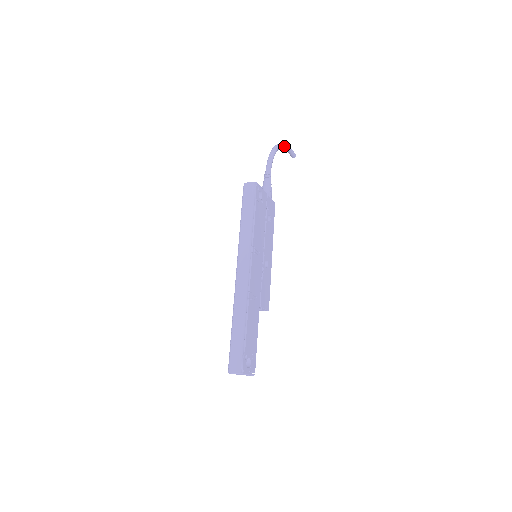
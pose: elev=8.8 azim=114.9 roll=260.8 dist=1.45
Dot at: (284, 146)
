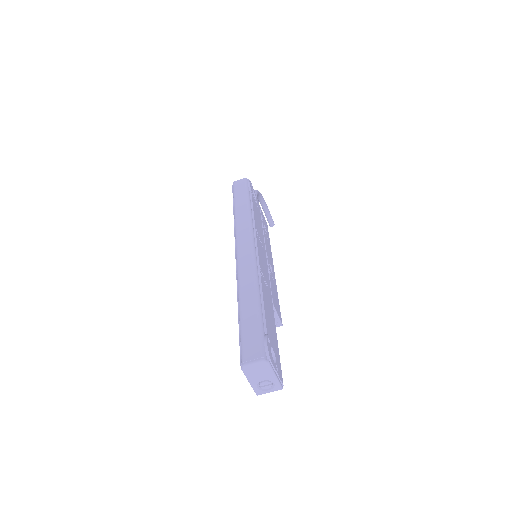
Dot at: (264, 201)
